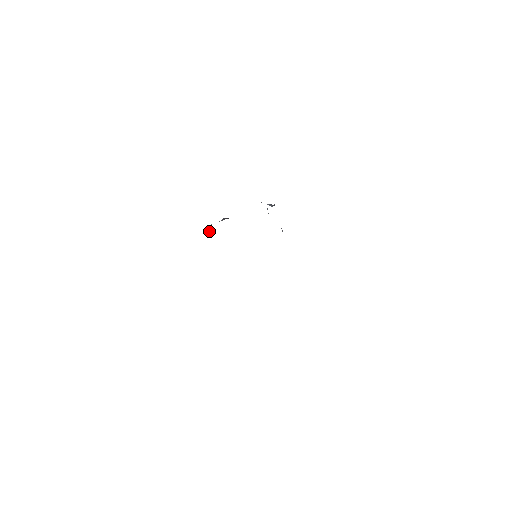
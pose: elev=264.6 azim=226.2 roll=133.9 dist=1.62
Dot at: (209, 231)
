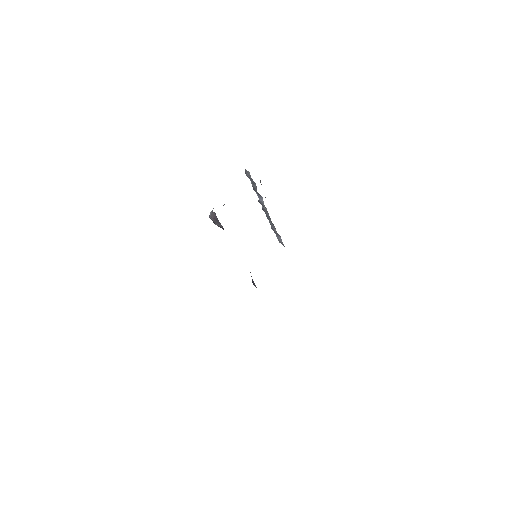
Dot at: (212, 214)
